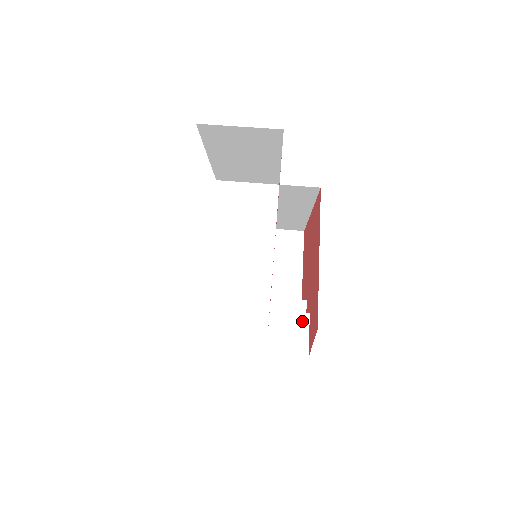
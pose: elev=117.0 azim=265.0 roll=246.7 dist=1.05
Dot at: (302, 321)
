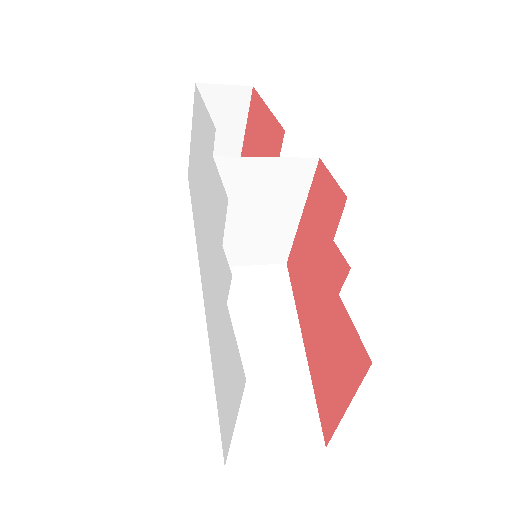
Dot at: occluded
